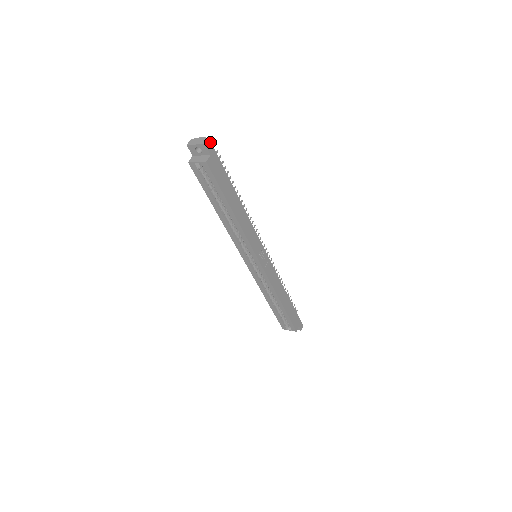
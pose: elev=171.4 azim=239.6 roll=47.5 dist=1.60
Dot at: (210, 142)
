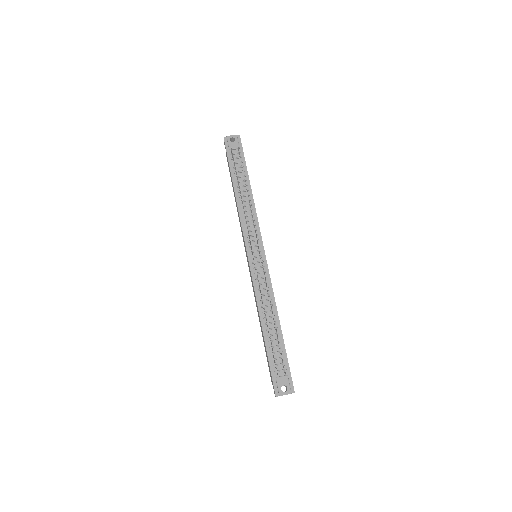
Dot at: occluded
